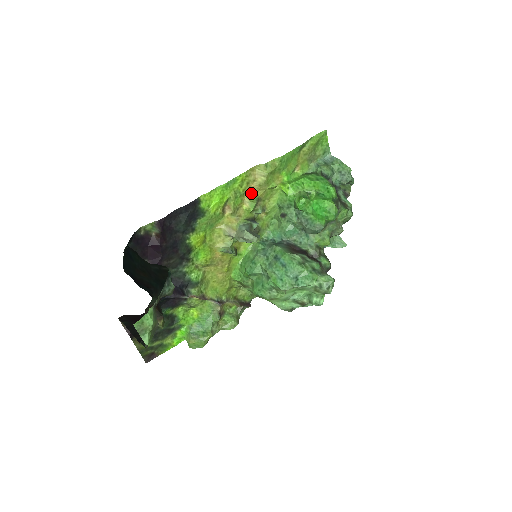
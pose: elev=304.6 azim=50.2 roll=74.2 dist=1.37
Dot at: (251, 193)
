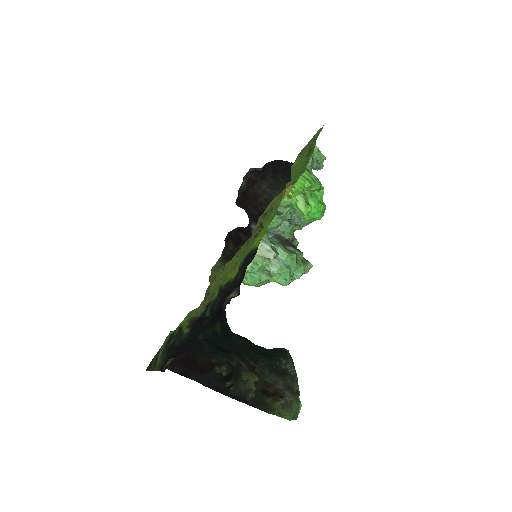
Dot at: occluded
